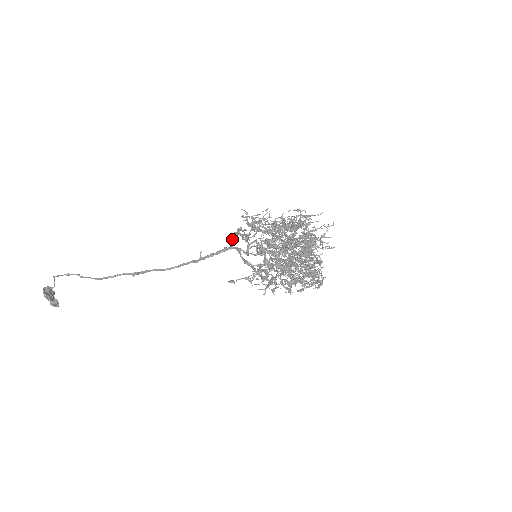
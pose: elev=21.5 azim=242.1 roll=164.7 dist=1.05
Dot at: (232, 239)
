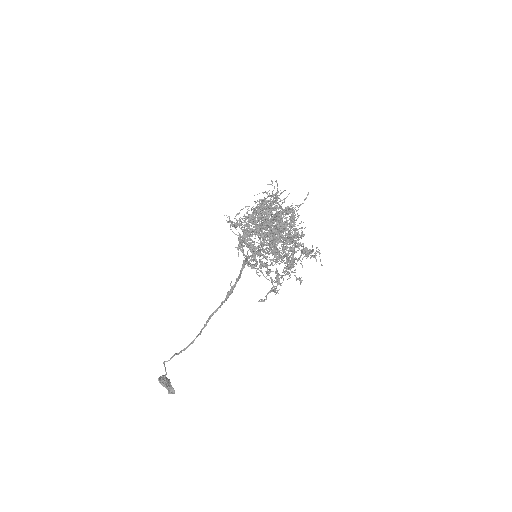
Dot at: (243, 255)
